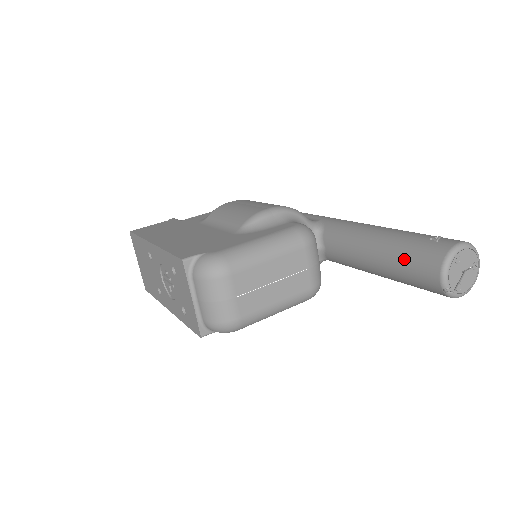
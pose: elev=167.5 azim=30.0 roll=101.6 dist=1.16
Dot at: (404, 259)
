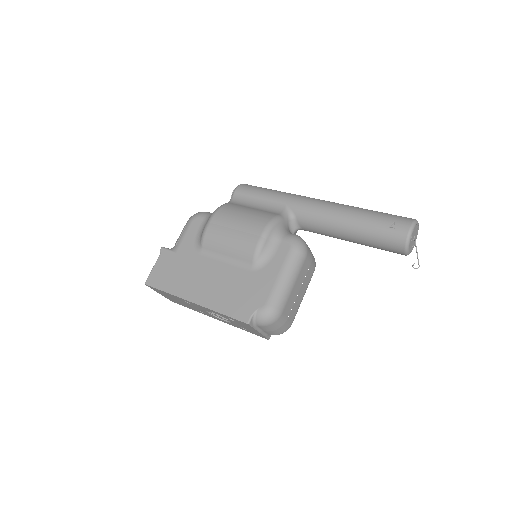
Dot at: (375, 243)
